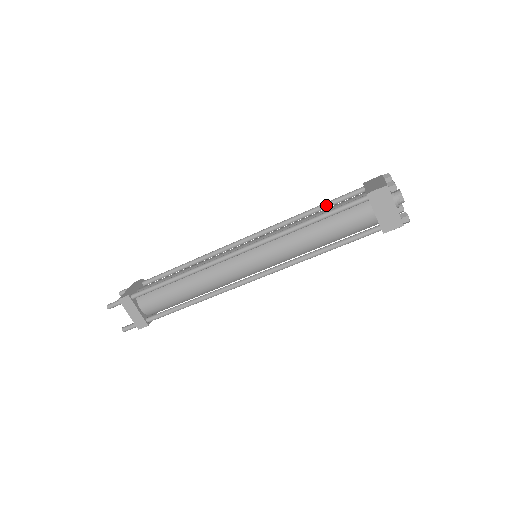
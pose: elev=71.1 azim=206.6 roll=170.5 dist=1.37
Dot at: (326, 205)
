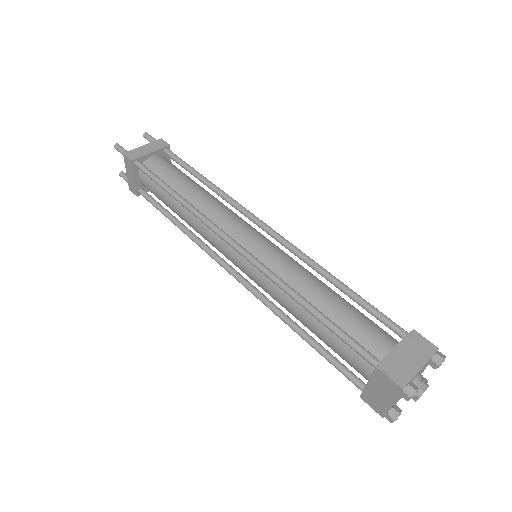
Dot at: (356, 300)
